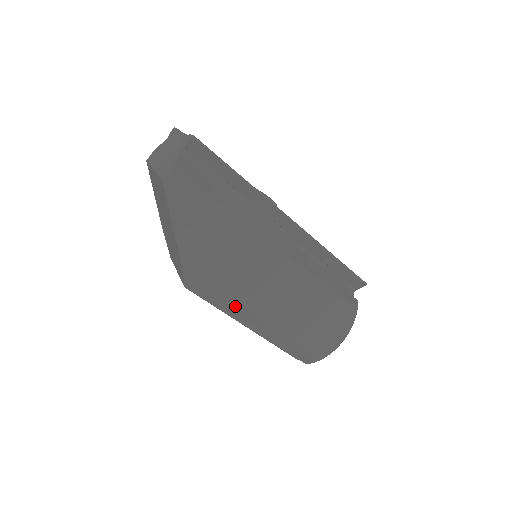
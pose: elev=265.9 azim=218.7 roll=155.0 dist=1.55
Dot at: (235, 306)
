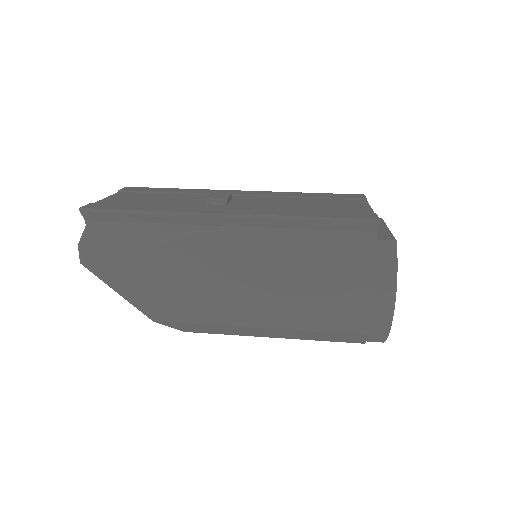
Dot at: (234, 328)
